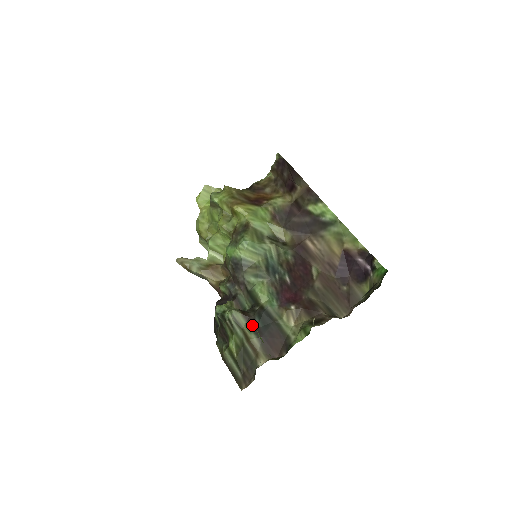
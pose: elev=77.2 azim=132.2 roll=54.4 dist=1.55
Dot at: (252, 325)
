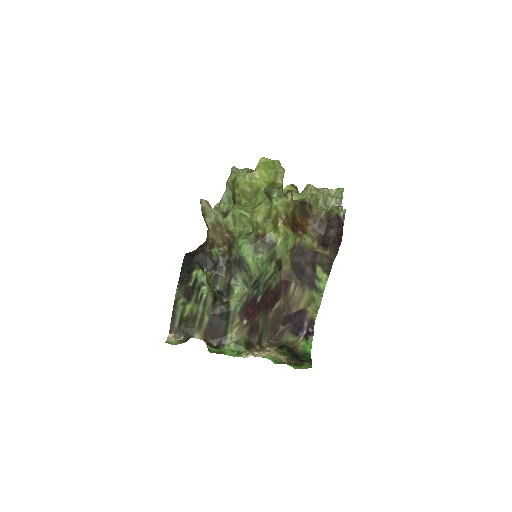
Dot at: (212, 310)
